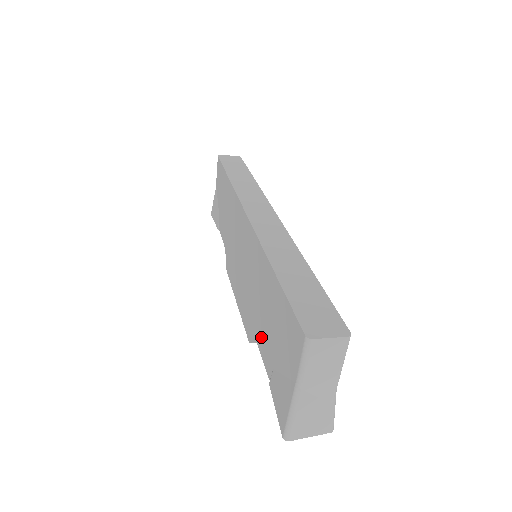
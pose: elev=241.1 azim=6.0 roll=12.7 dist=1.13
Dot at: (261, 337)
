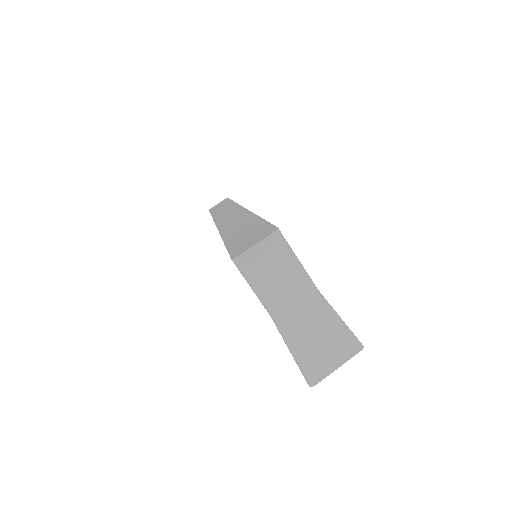
Dot at: occluded
